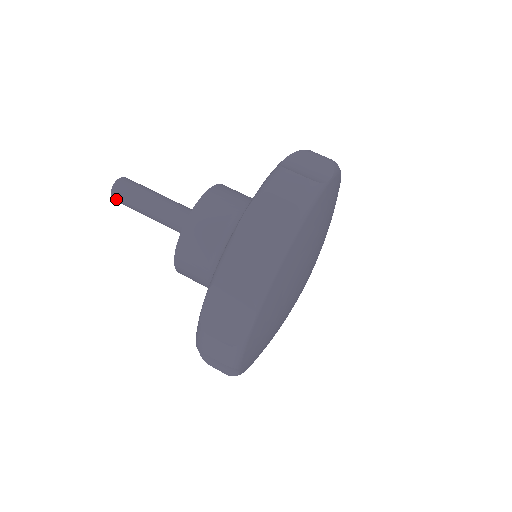
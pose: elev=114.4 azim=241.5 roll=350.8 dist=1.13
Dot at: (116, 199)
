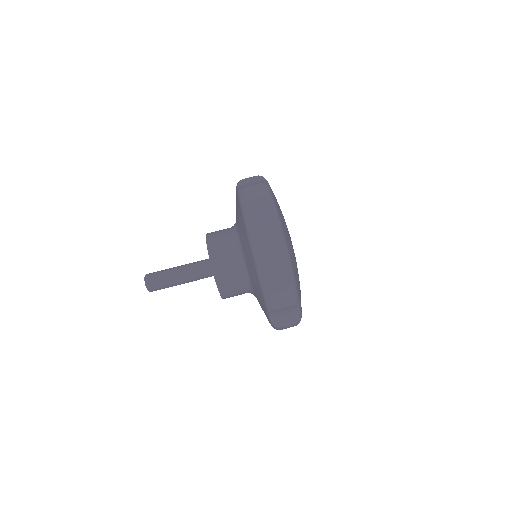
Dot at: occluded
